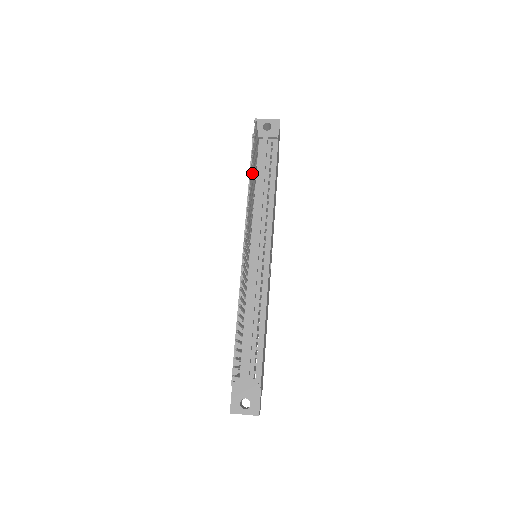
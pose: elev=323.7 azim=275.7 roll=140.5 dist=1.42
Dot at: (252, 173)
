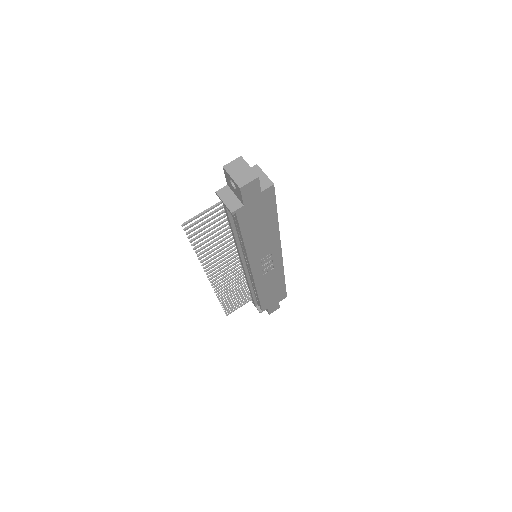
Dot at: occluded
